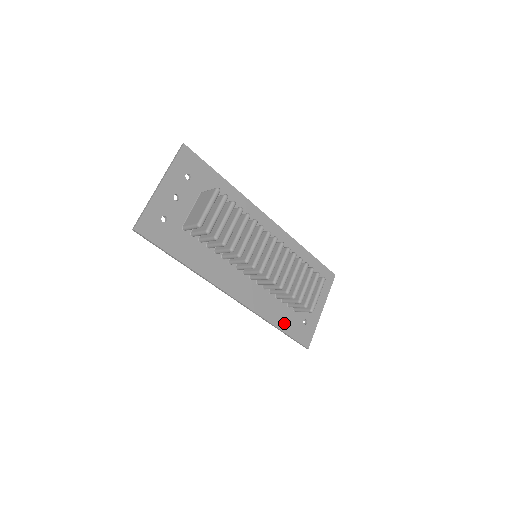
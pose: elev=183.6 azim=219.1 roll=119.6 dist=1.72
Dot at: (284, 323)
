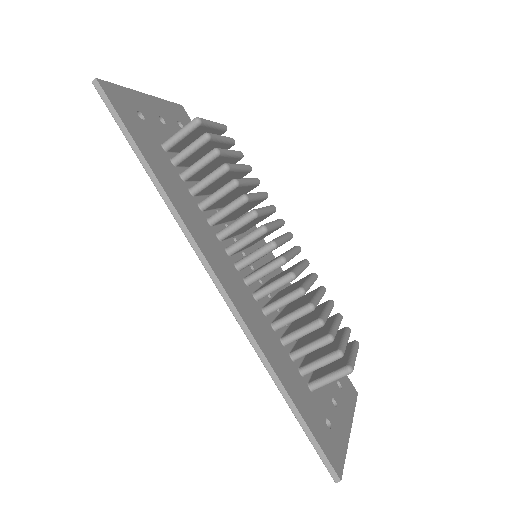
Dot at: (296, 393)
